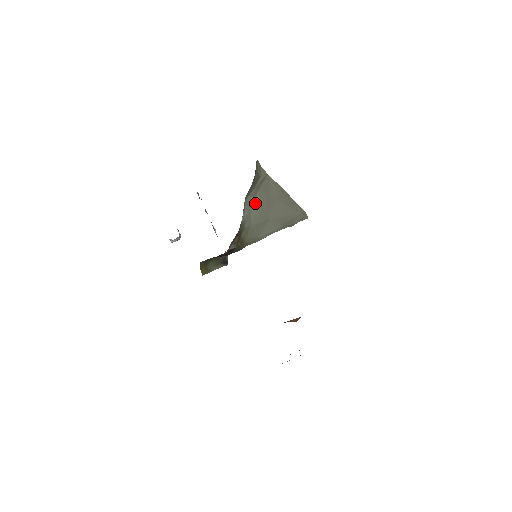
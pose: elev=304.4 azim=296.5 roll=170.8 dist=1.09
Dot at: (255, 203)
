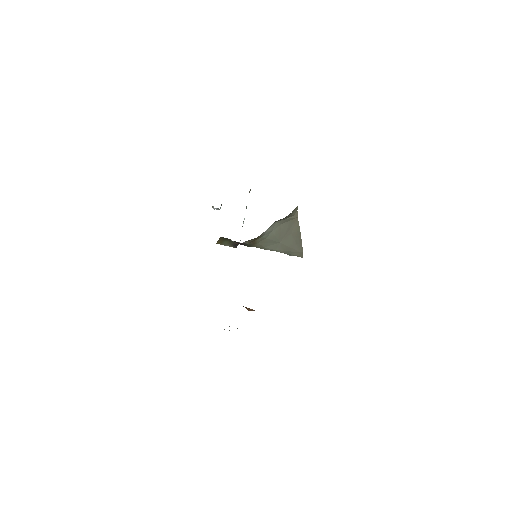
Dot at: (278, 228)
